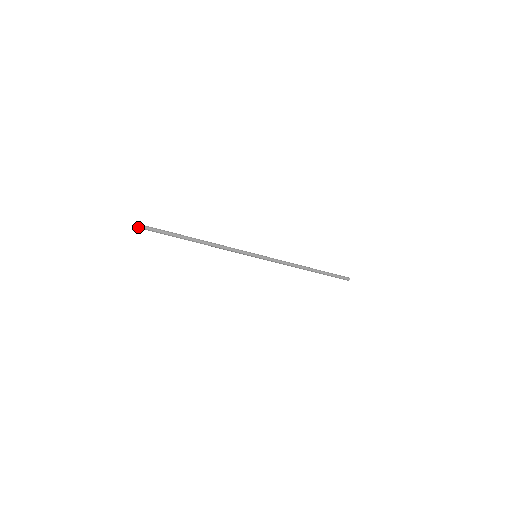
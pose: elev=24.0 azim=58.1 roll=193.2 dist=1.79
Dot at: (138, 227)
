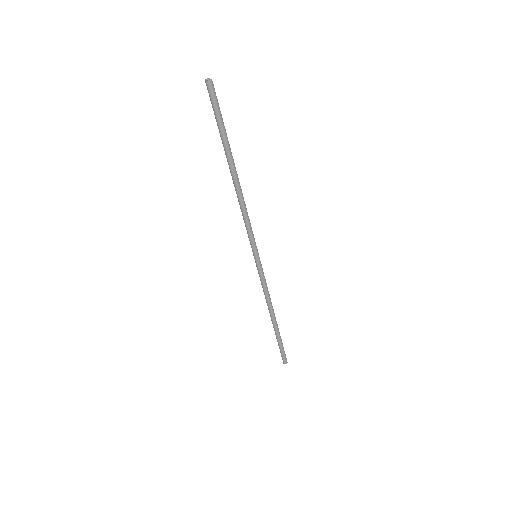
Dot at: (209, 86)
